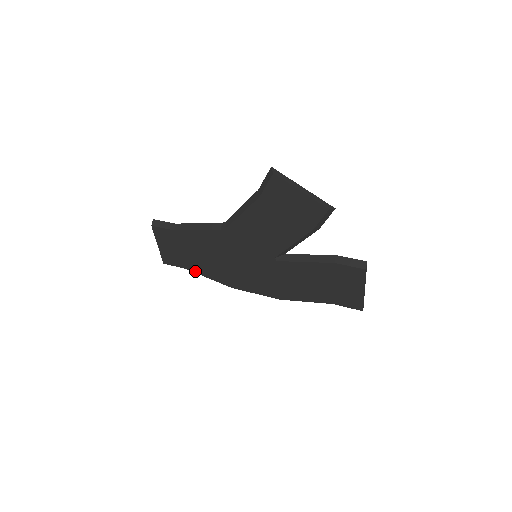
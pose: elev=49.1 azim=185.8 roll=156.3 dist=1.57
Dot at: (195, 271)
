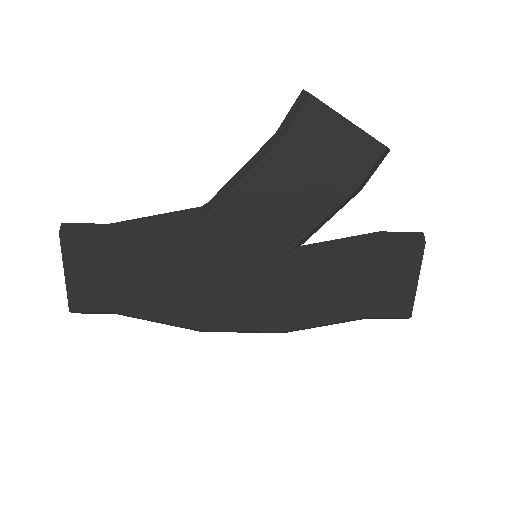
Dot at: (134, 313)
